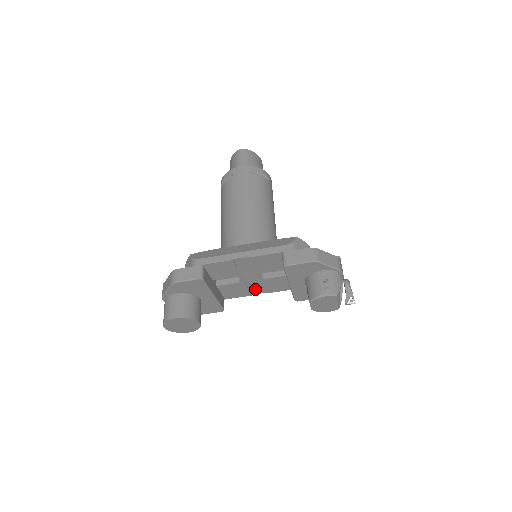
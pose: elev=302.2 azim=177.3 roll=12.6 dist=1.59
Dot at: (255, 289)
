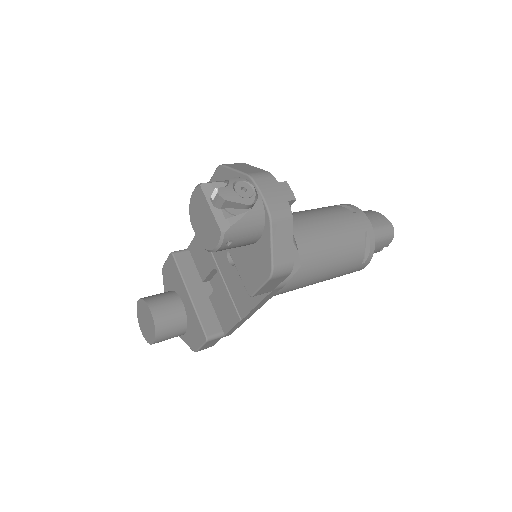
Dot at: (239, 302)
